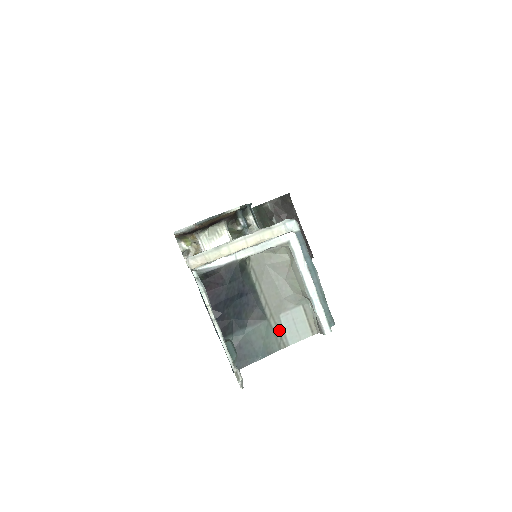
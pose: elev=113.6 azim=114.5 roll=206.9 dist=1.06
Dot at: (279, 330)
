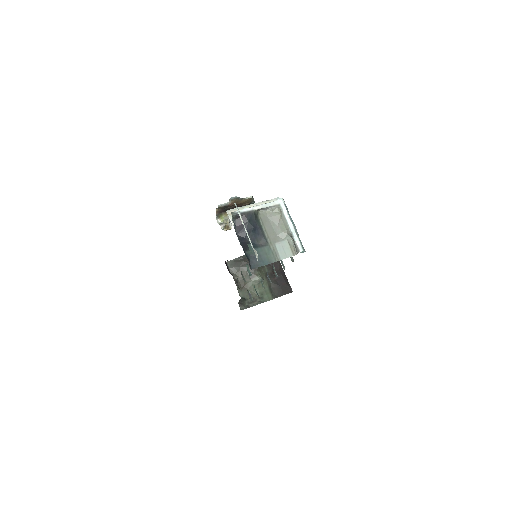
Dot at: (275, 251)
